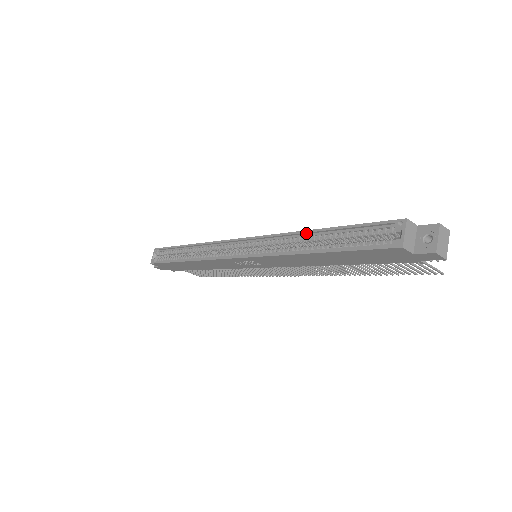
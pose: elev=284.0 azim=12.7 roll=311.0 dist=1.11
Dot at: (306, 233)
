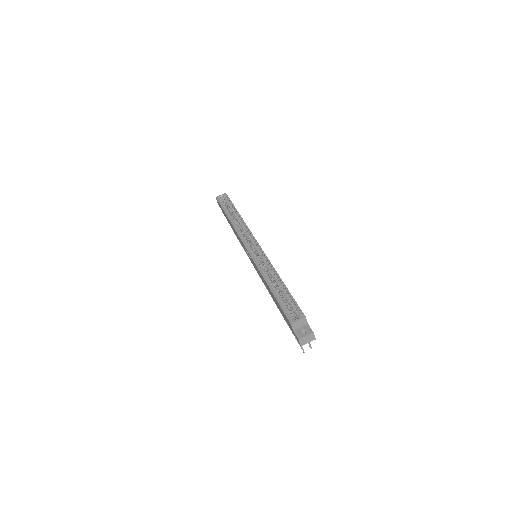
Dot at: (277, 275)
